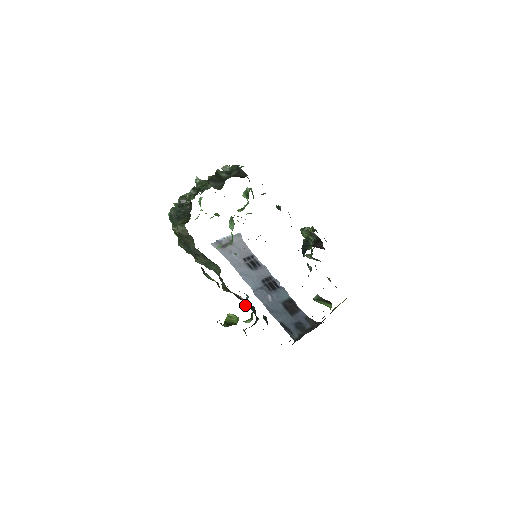
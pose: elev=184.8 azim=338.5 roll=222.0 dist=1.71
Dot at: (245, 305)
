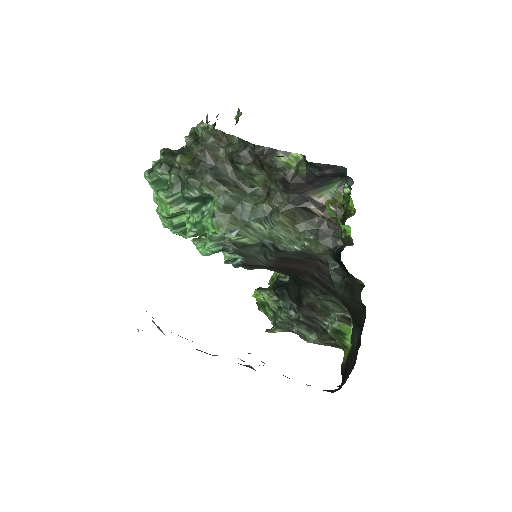
Dot at: (312, 241)
